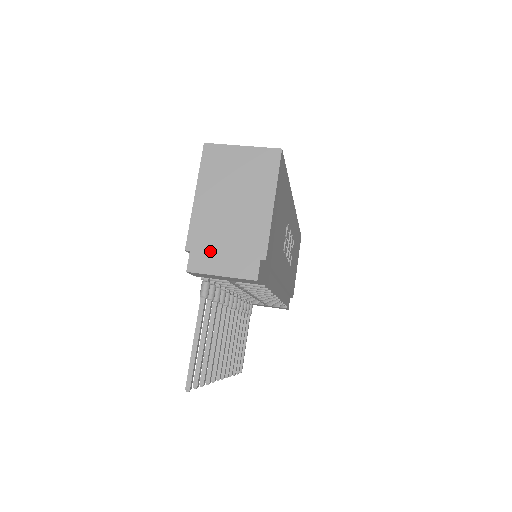
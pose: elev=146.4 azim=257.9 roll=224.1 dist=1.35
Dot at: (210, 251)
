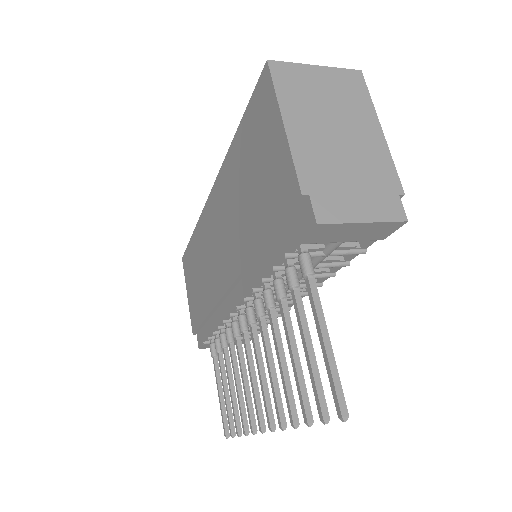
Dot at: (336, 192)
